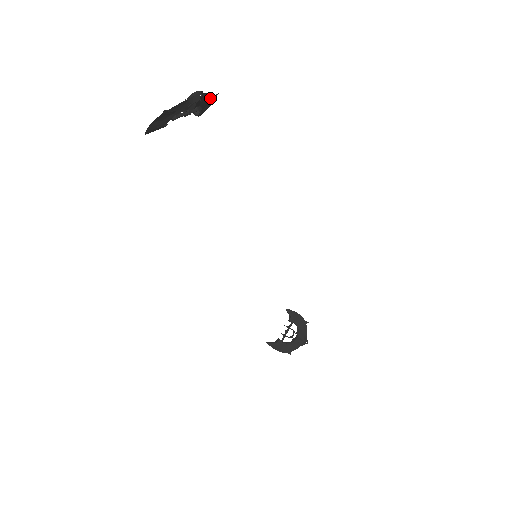
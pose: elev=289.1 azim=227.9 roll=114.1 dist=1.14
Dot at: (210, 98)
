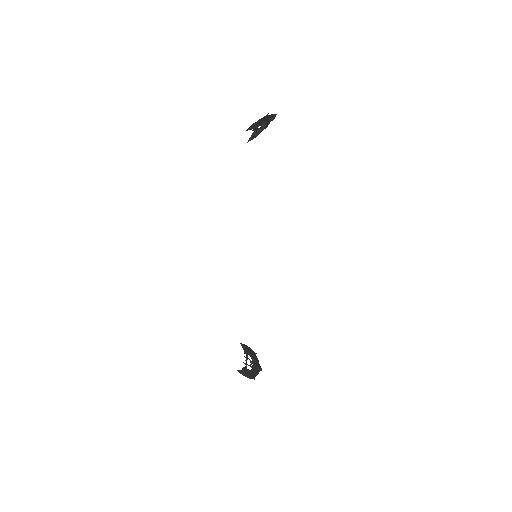
Dot at: (266, 126)
